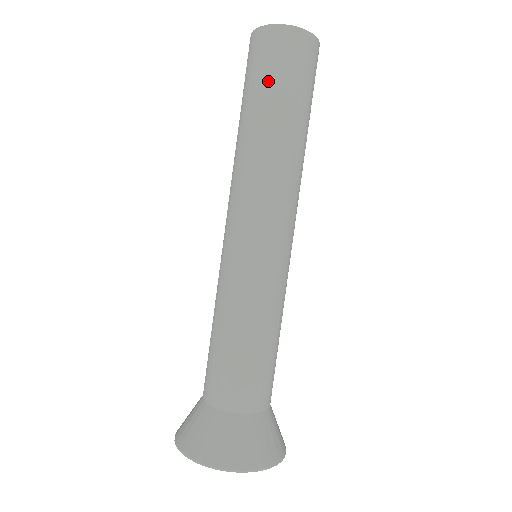
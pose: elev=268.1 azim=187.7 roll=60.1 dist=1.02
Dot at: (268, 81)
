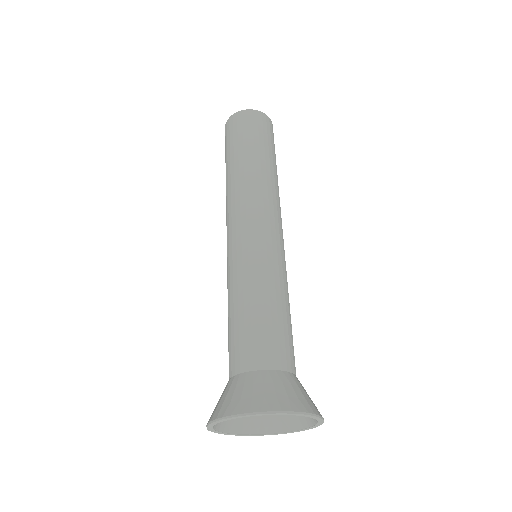
Dot at: (234, 141)
